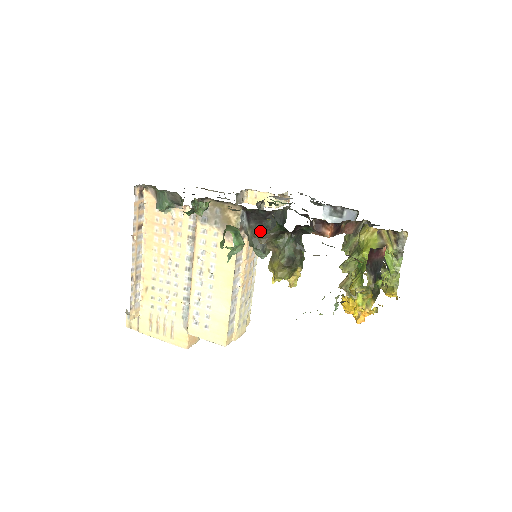
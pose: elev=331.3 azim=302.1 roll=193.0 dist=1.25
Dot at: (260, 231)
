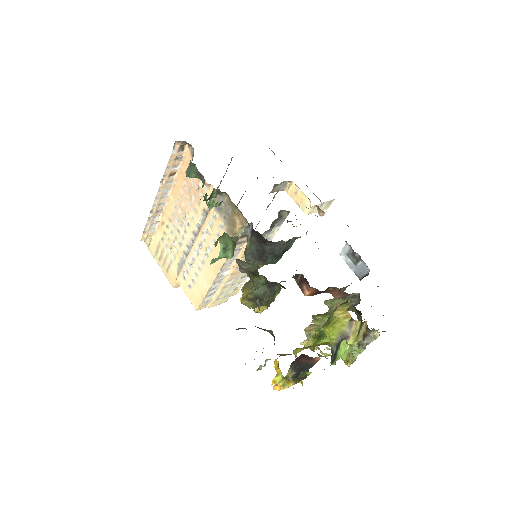
Dot at: (257, 249)
